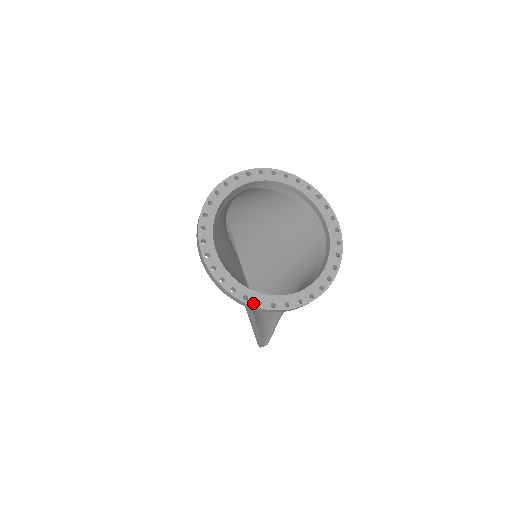
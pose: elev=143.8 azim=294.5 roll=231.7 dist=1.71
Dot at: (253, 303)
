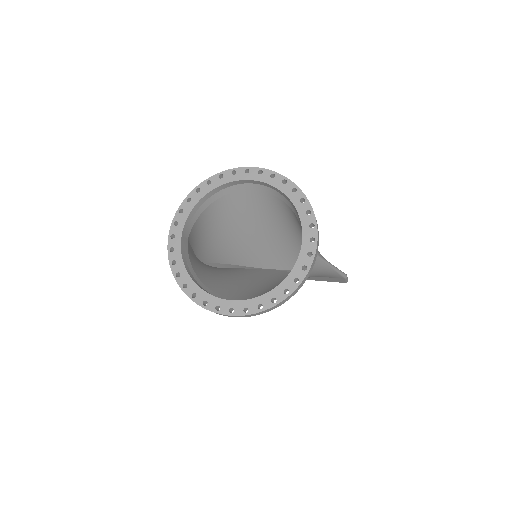
Dot at: (294, 287)
